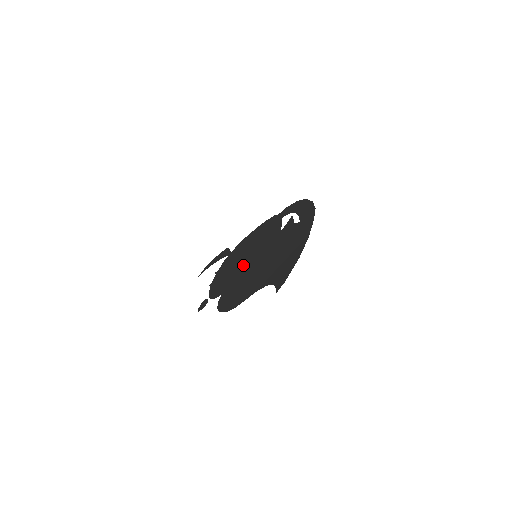
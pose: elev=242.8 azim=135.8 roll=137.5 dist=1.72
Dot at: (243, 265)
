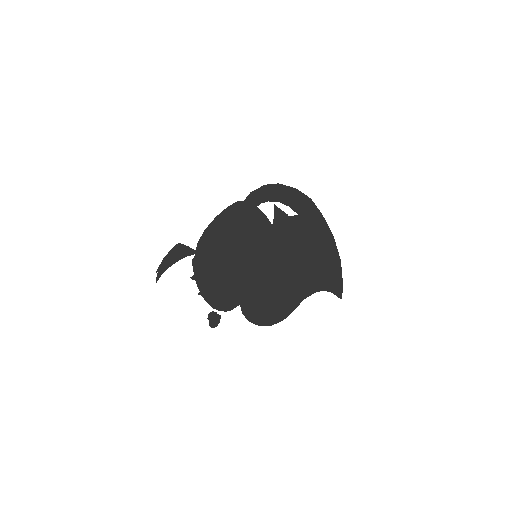
Dot at: (243, 268)
